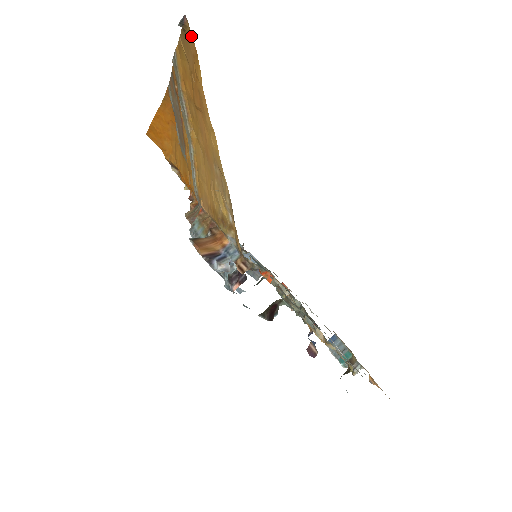
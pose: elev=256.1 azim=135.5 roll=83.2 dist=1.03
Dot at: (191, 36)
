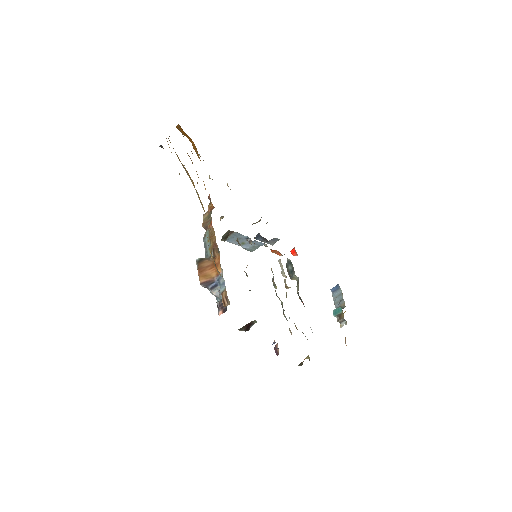
Dot at: occluded
